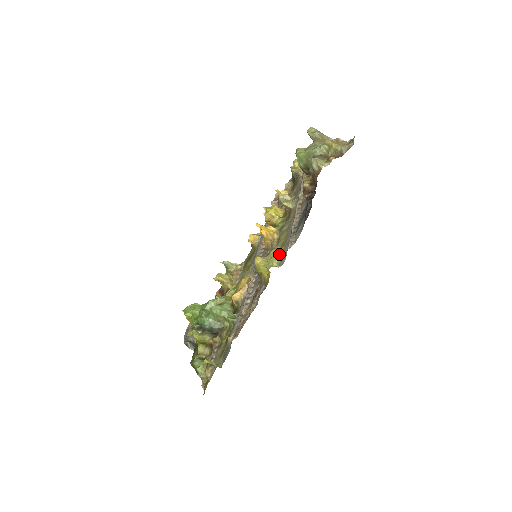
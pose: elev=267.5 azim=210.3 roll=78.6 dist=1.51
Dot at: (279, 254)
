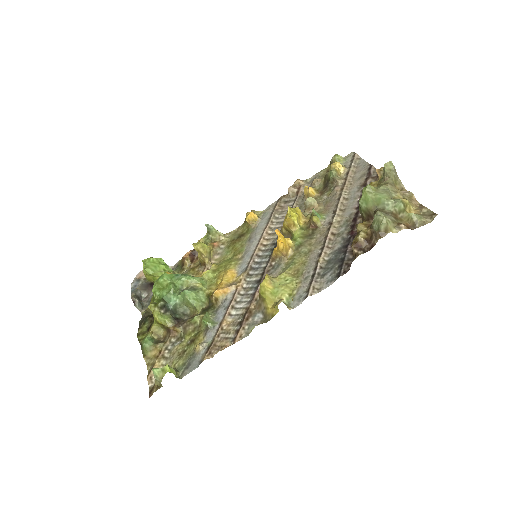
Dot at: (291, 286)
